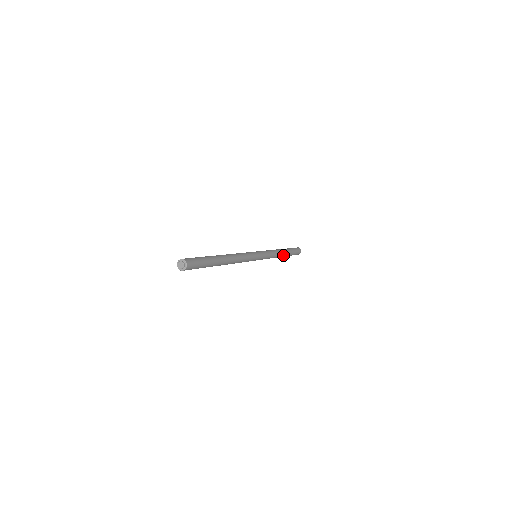
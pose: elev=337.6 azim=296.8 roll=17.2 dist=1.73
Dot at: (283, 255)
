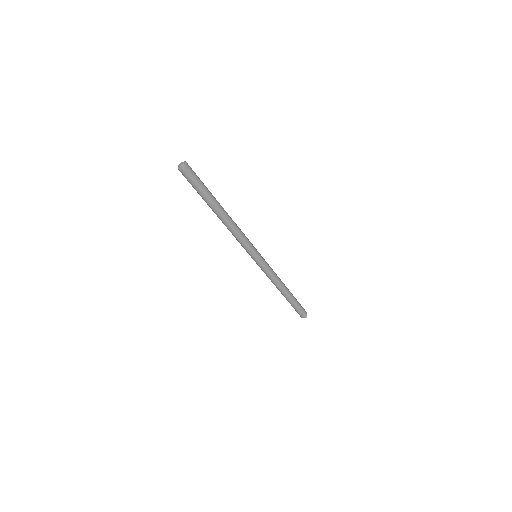
Dot at: (286, 290)
